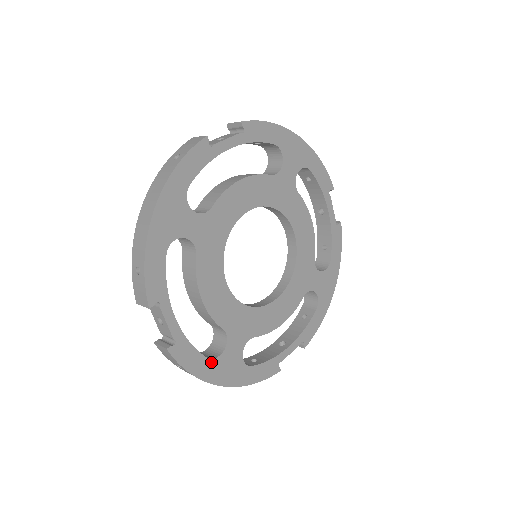
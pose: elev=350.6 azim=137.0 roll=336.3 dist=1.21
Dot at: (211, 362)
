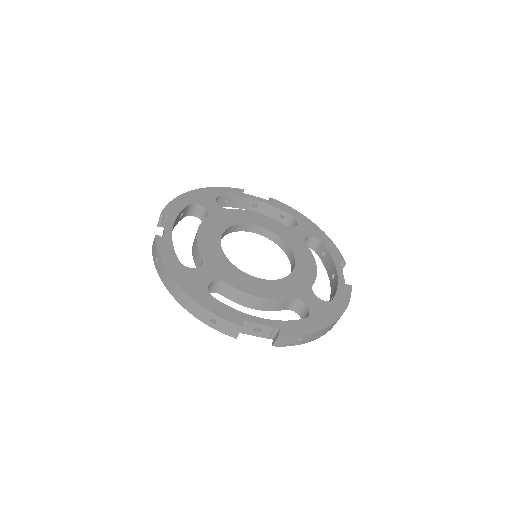
Dot at: (180, 266)
